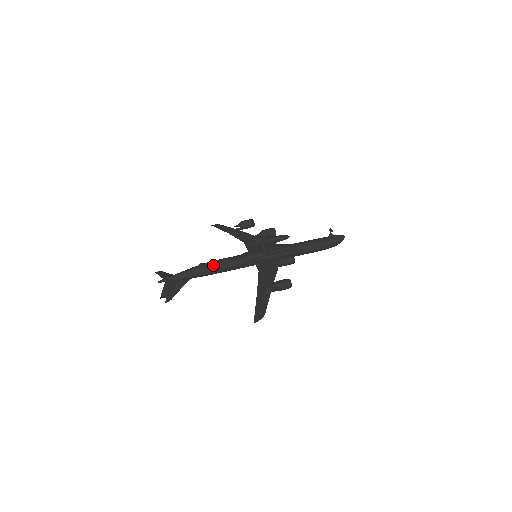
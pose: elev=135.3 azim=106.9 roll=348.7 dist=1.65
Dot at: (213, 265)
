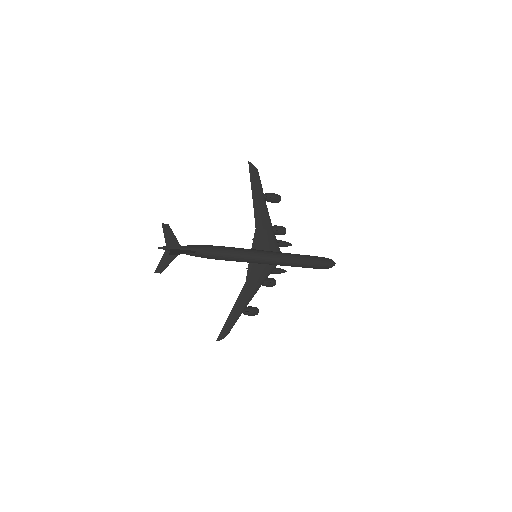
Dot at: occluded
